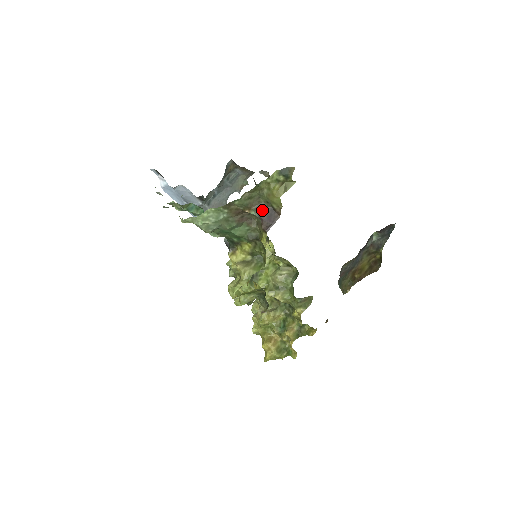
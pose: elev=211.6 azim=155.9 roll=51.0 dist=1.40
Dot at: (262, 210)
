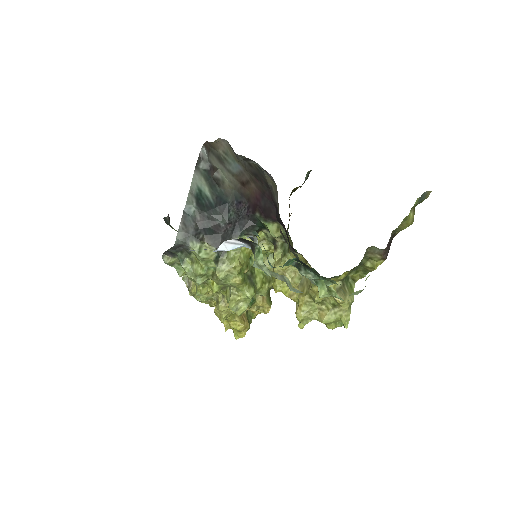
Dot at: (389, 241)
